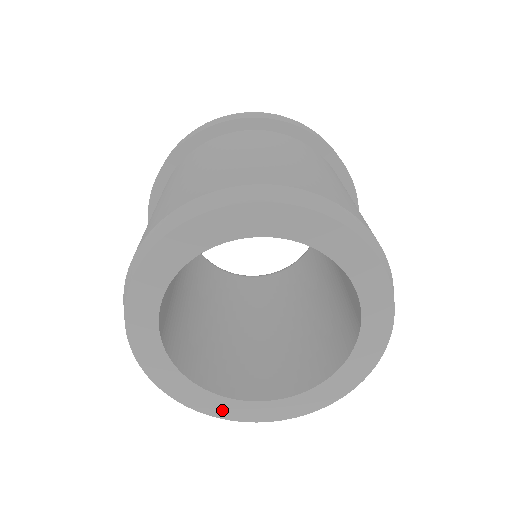
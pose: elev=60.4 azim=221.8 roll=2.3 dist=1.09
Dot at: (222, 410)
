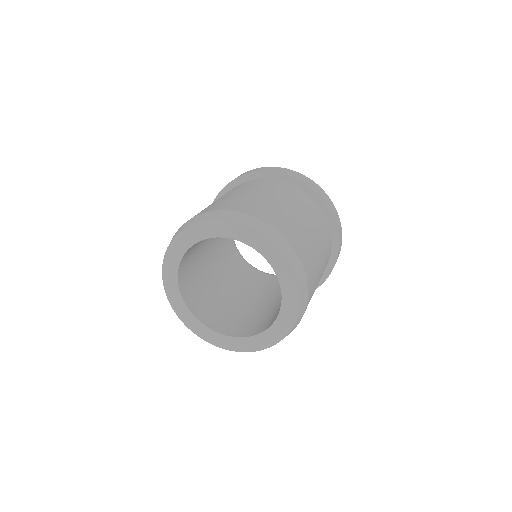
Dot at: (213, 339)
